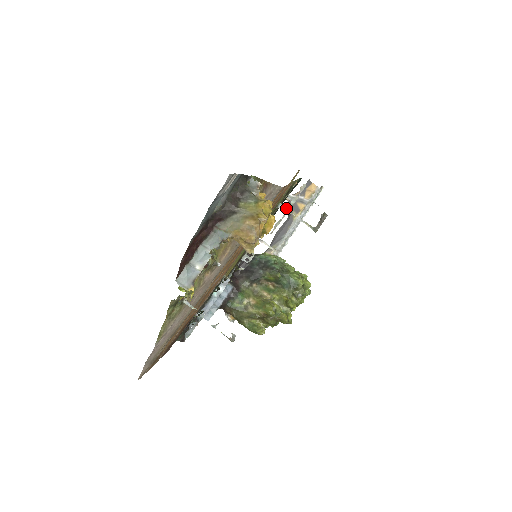
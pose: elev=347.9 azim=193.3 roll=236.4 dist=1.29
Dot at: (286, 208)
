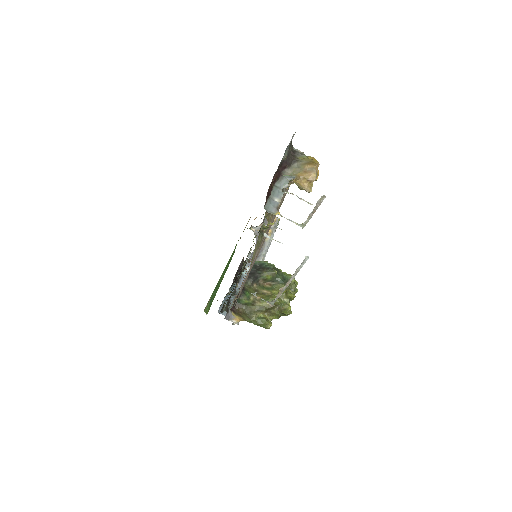
Dot at: occluded
